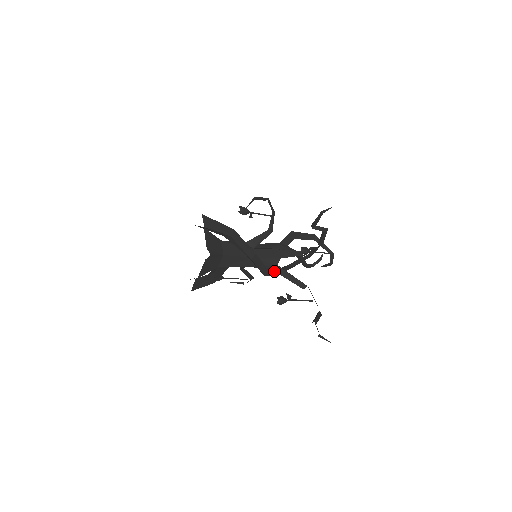
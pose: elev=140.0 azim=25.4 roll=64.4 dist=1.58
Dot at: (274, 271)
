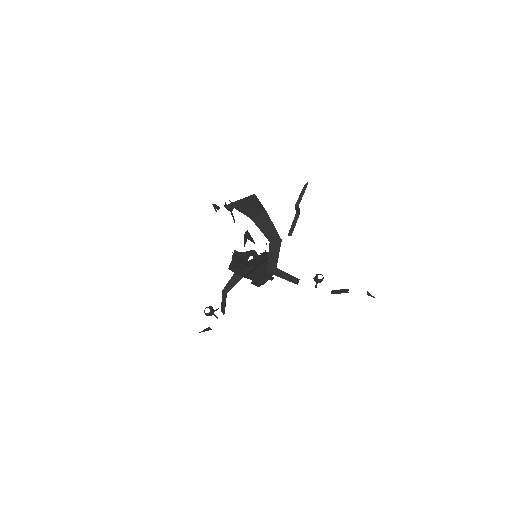
Dot at: occluded
